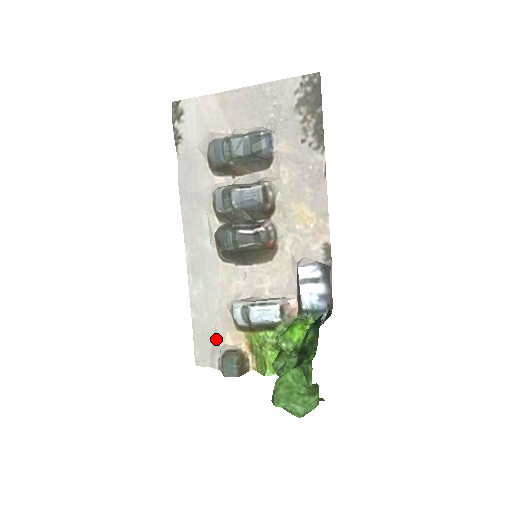
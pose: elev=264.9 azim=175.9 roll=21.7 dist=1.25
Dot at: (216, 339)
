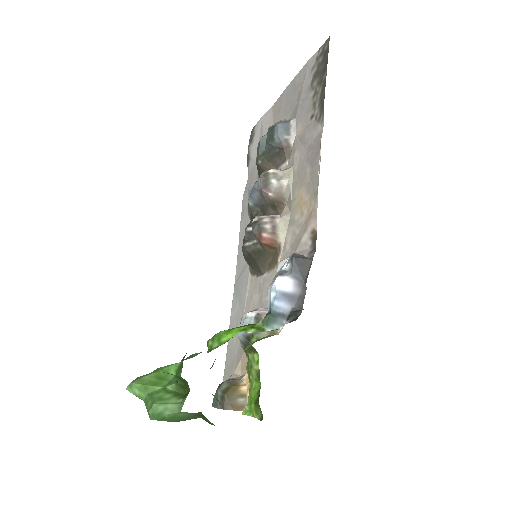
Dot at: (233, 368)
